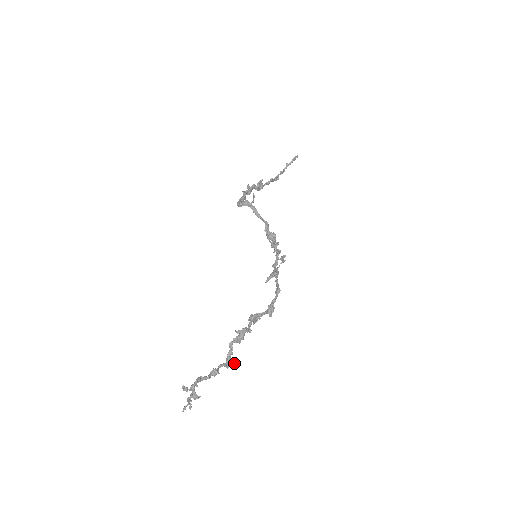
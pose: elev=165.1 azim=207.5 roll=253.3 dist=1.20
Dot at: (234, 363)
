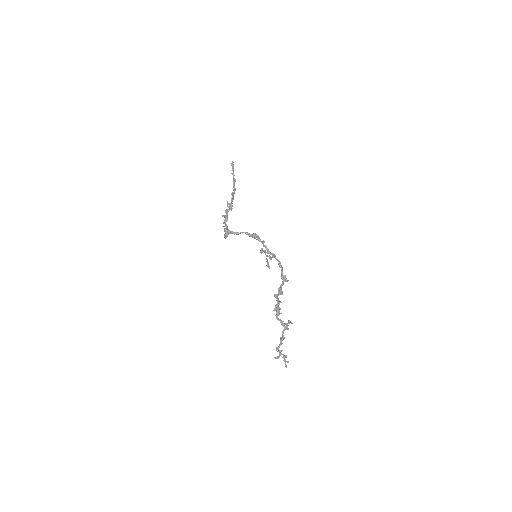
Dot at: (289, 323)
